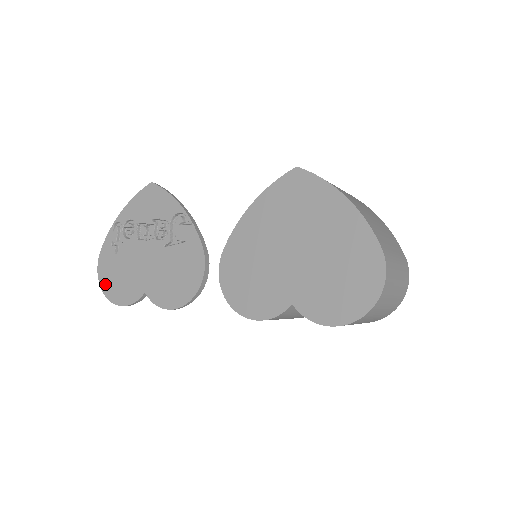
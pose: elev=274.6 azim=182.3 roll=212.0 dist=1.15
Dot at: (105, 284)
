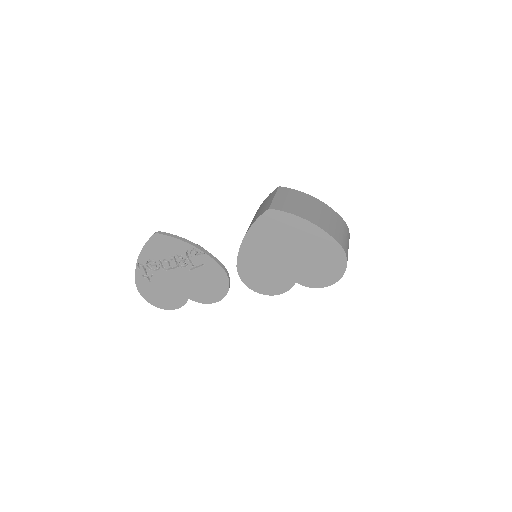
Dot at: (152, 301)
